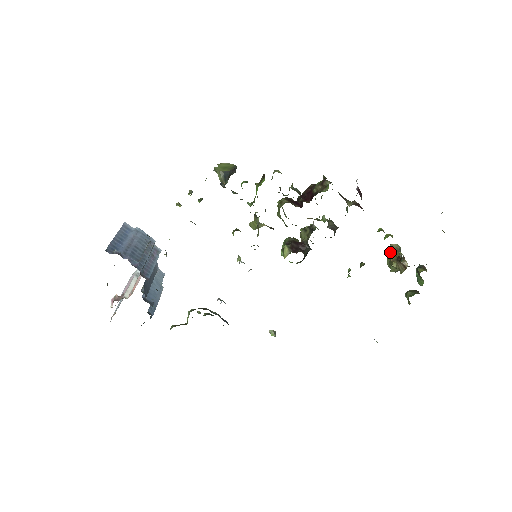
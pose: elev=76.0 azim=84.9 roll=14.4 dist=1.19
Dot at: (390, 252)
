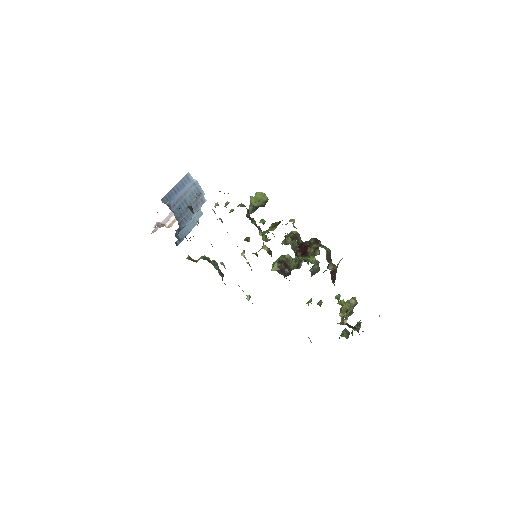
Dot at: (345, 305)
